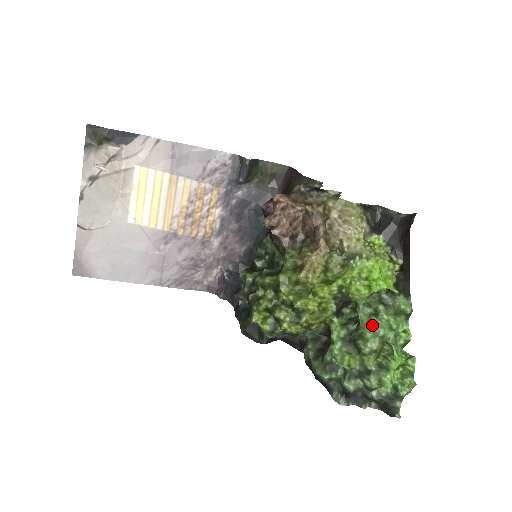
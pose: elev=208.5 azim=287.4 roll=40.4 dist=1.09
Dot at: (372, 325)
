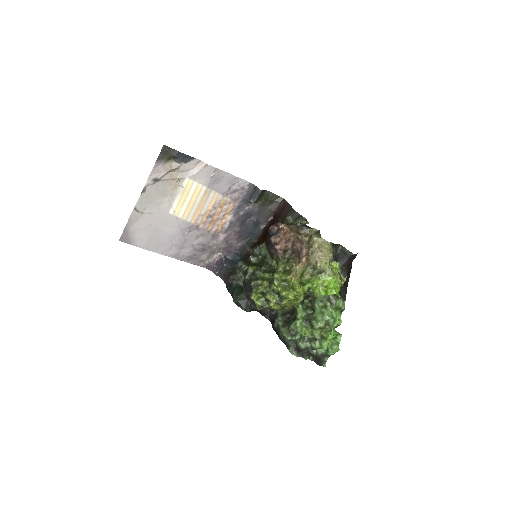
Dot at: (323, 313)
